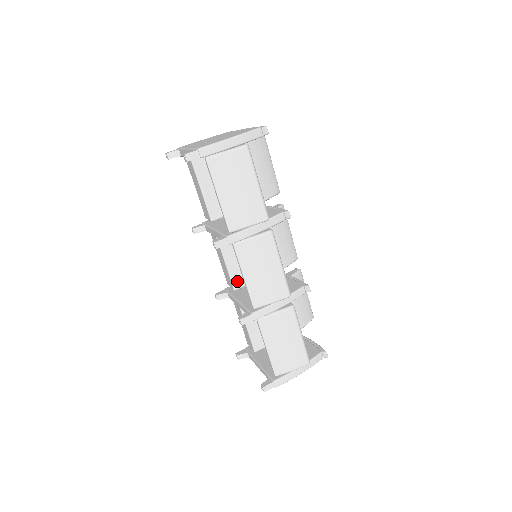
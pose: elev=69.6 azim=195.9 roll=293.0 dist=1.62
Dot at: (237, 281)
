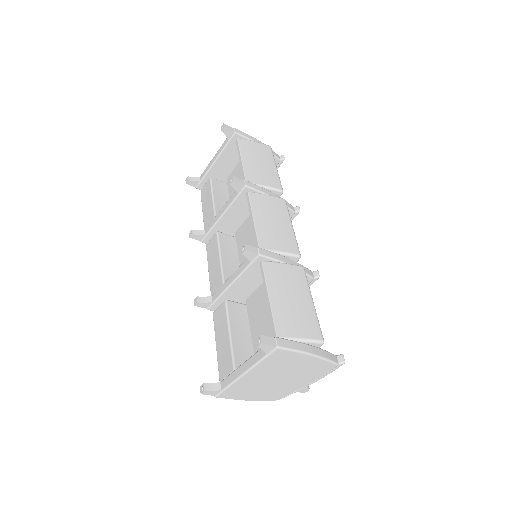
Dot at: occluded
